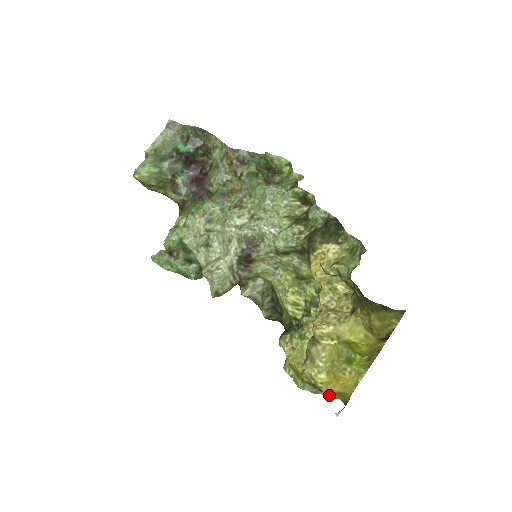
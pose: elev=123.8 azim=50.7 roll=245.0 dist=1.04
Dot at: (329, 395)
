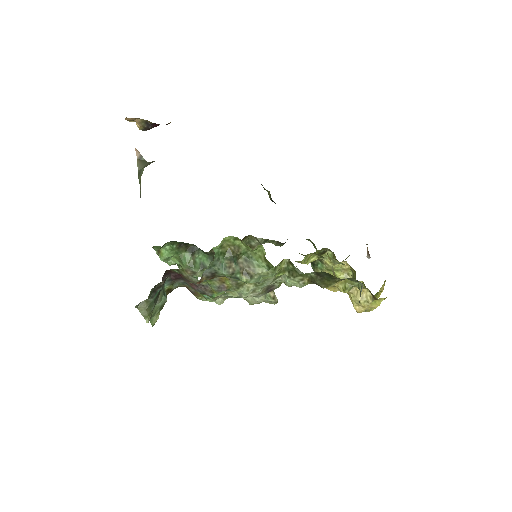
Dot at: occluded
